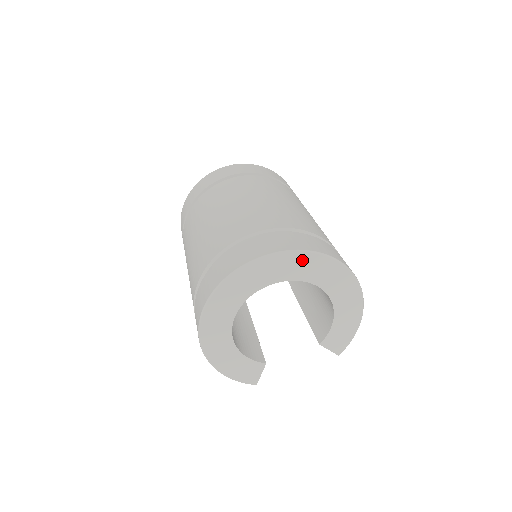
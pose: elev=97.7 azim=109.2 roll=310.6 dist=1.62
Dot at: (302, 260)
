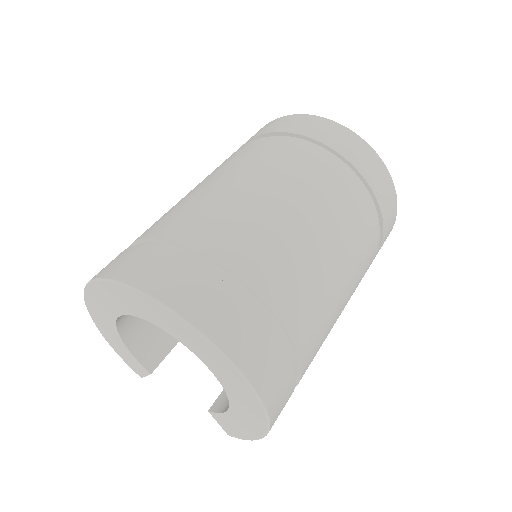
Dot at: (197, 338)
